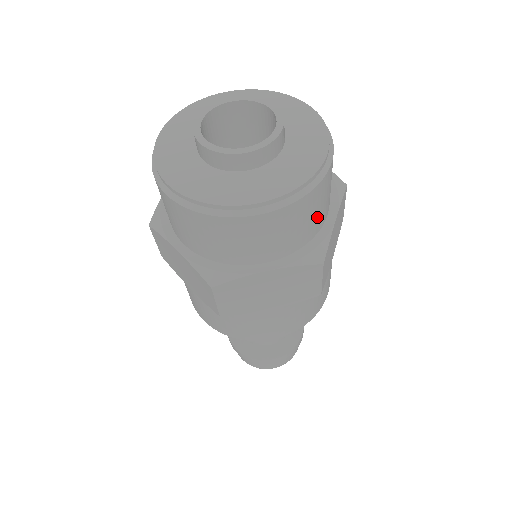
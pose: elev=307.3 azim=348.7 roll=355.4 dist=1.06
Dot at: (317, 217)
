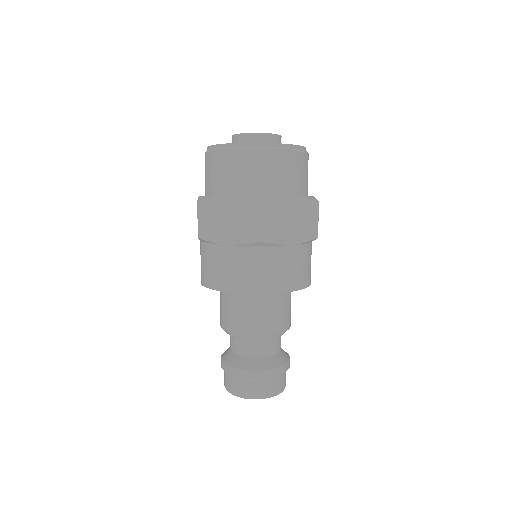
Dot at: (272, 179)
